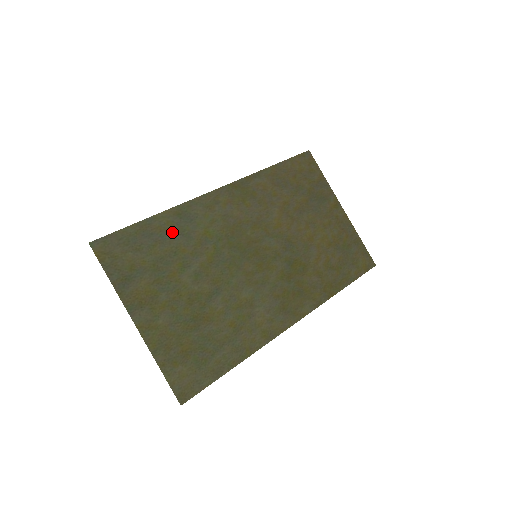
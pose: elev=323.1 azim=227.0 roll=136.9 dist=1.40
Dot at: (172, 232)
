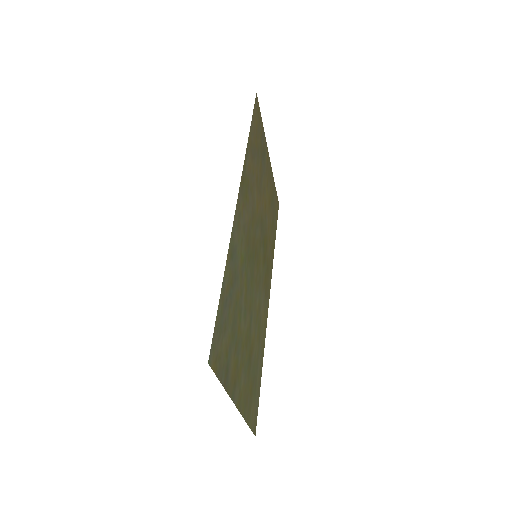
Dot at: (232, 282)
